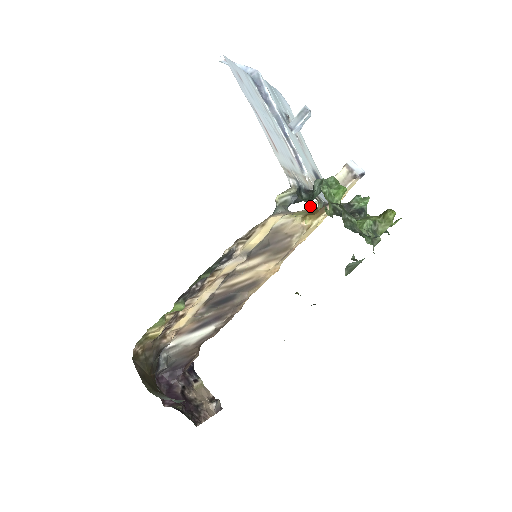
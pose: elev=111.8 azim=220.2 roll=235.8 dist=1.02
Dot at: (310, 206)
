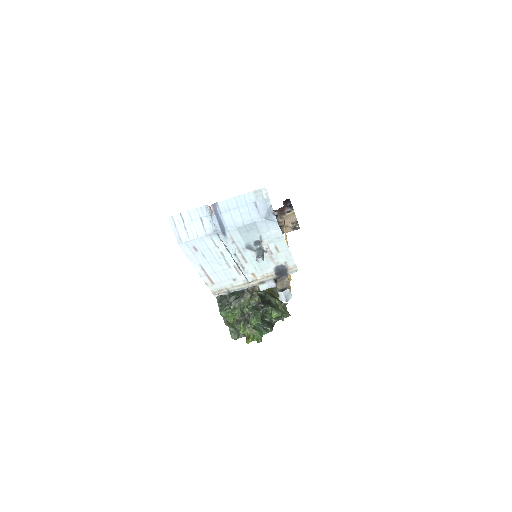
Dot at: occluded
